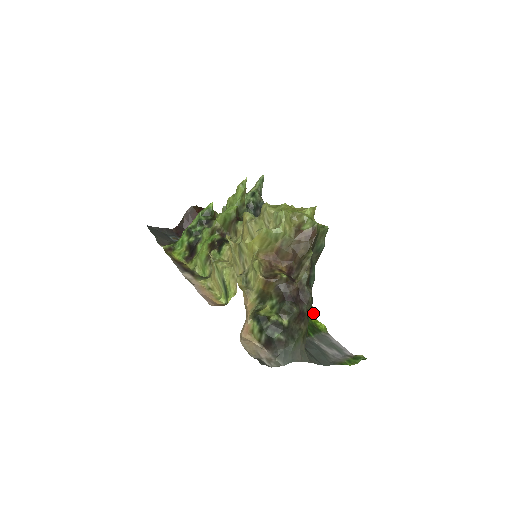
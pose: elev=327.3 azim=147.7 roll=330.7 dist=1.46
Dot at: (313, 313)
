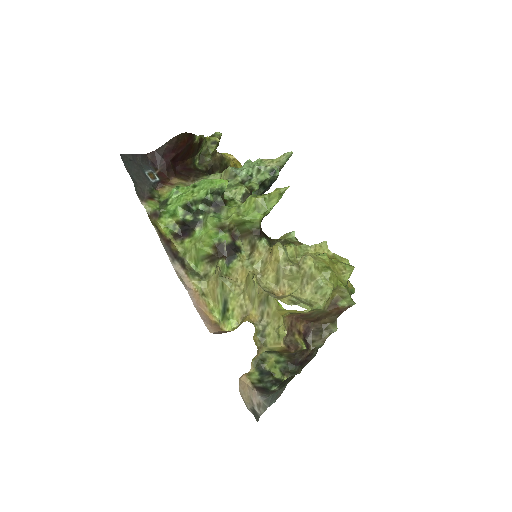
Dot at: occluded
